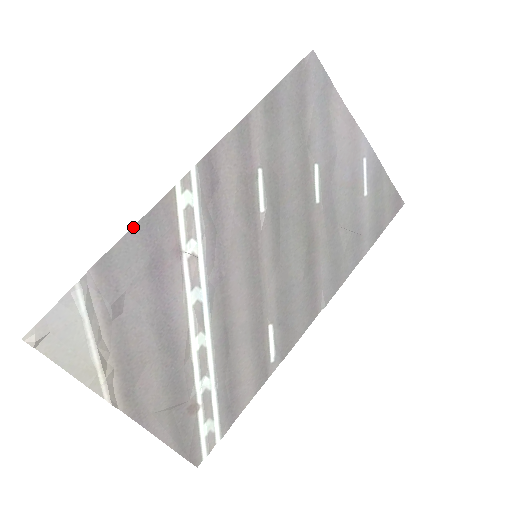
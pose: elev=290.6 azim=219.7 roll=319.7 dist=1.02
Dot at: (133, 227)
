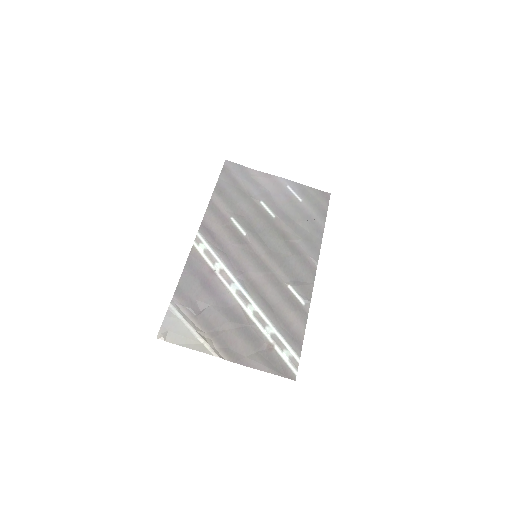
Dot at: (183, 270)
